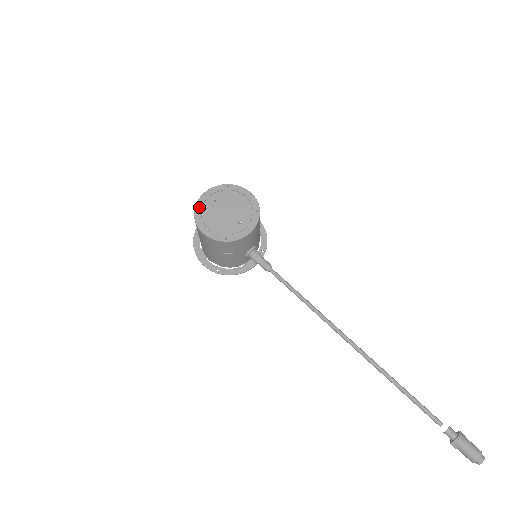
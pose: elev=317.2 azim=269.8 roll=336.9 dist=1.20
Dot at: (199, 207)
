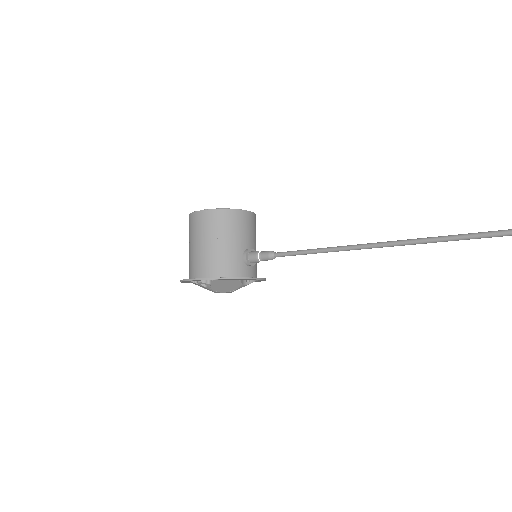
Dot at: occluded
